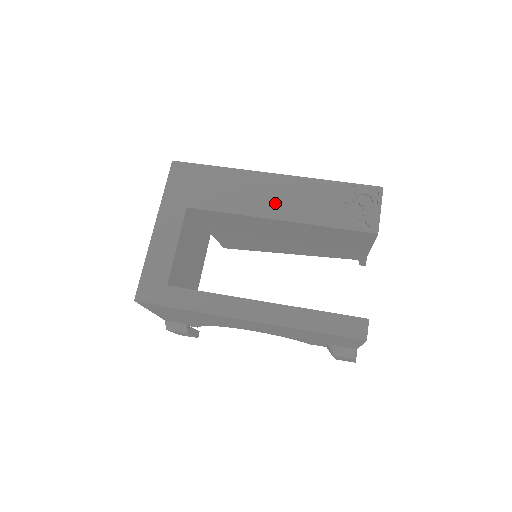
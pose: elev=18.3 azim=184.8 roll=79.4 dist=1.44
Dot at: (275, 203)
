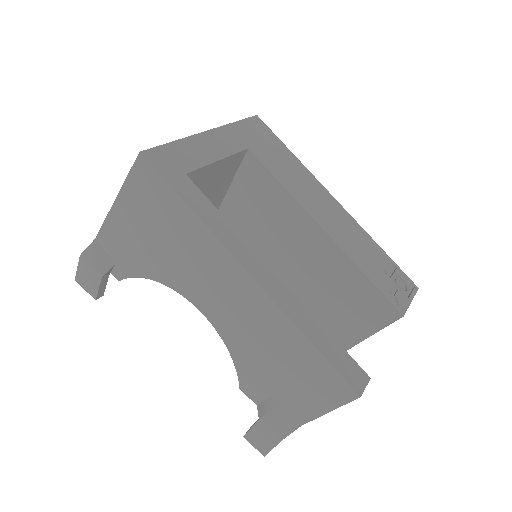
Dot at: (327, 217)
